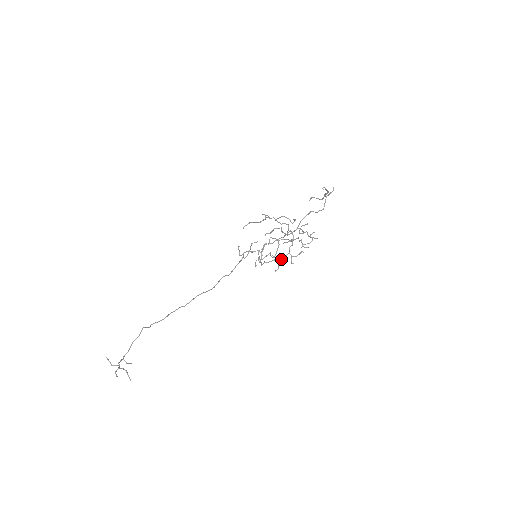
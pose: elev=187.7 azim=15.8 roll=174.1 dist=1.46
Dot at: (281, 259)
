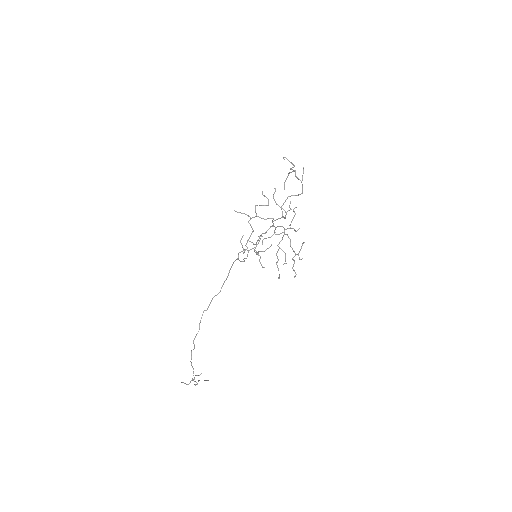
Dot at: (293, 265)
